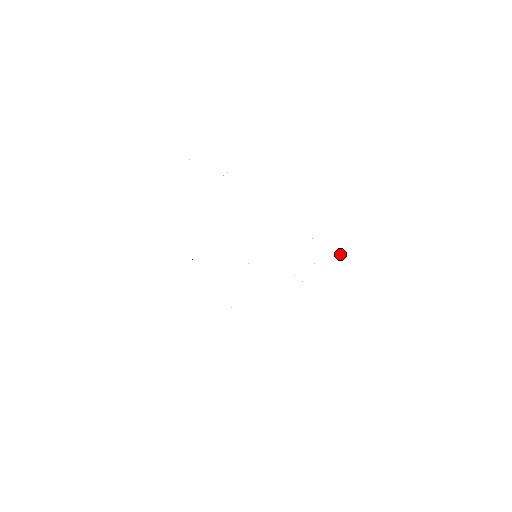
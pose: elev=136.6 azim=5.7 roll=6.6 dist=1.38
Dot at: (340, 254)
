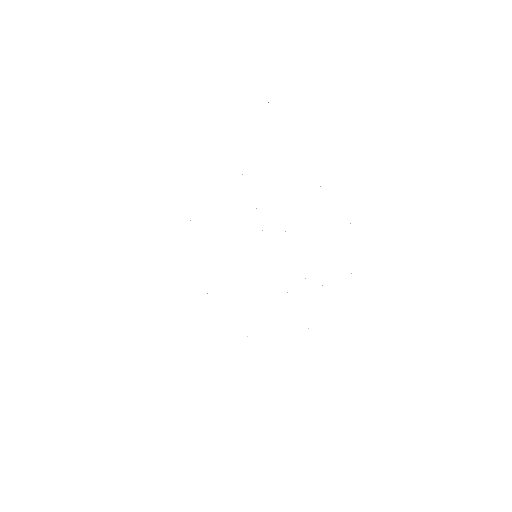
Dot at: occluded
